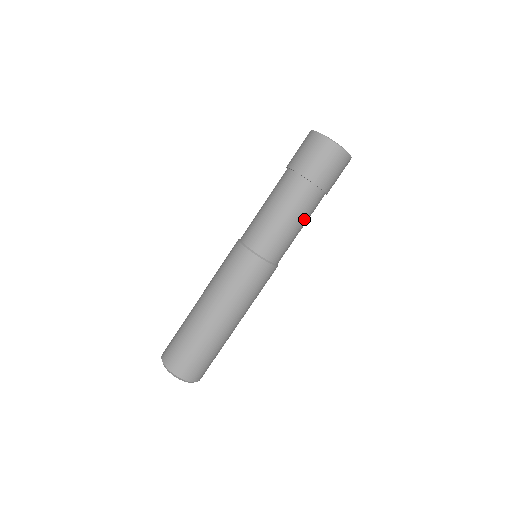
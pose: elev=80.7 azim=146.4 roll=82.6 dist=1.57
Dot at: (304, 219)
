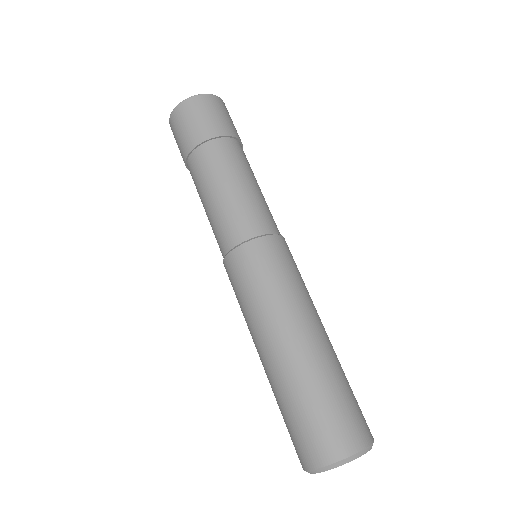
Dot at: occluded
